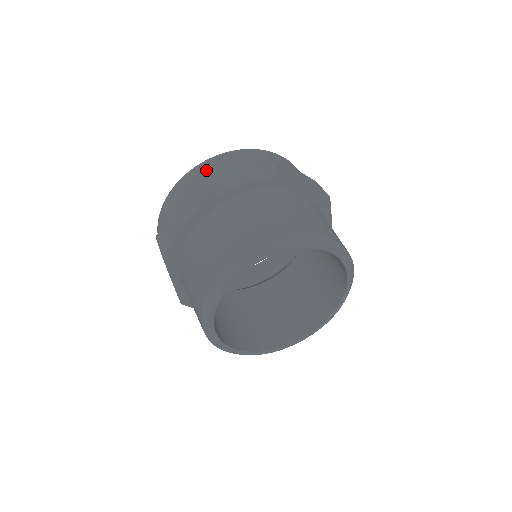
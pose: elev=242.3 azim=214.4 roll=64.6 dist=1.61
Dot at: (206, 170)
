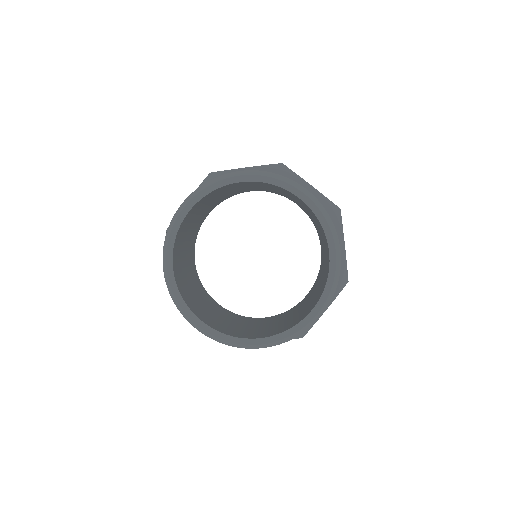
Dot at: occluded
